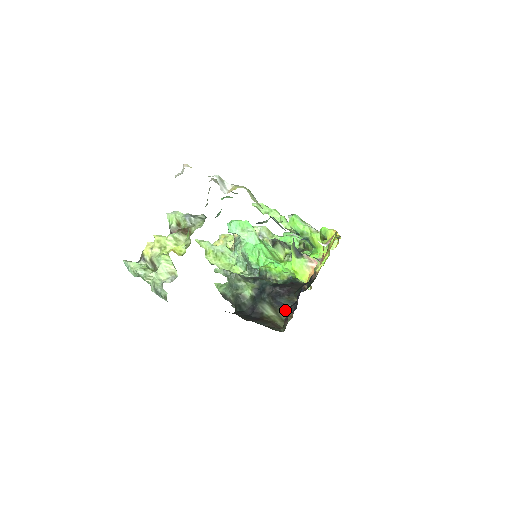
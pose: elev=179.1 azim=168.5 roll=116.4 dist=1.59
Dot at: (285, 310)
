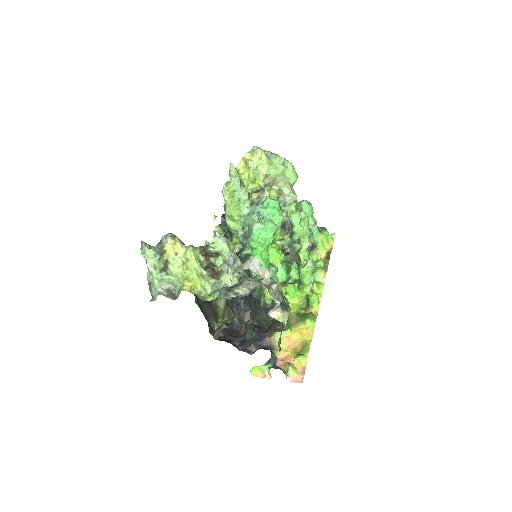
Dot at: (232, 314)
